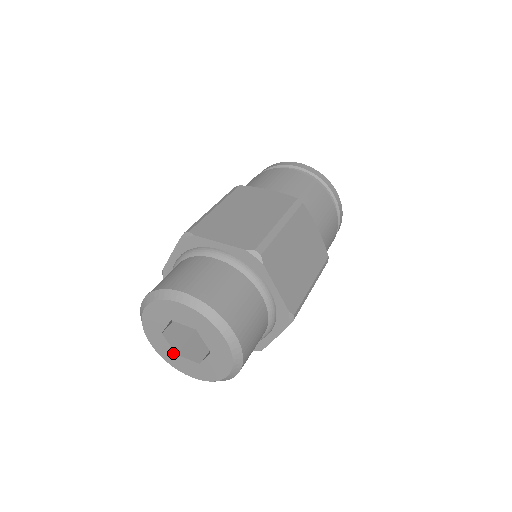
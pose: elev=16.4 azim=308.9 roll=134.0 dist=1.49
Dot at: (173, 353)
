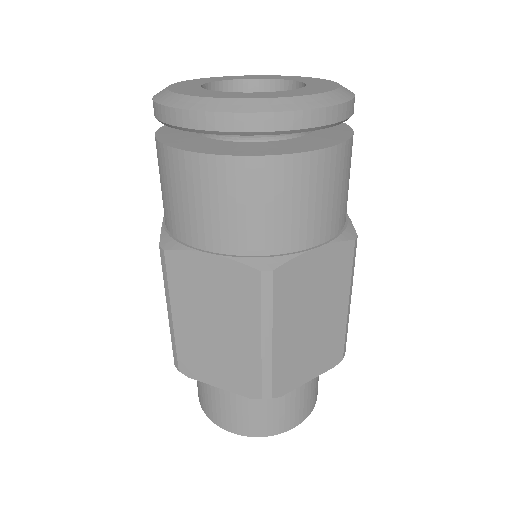
Dot at: occluded
